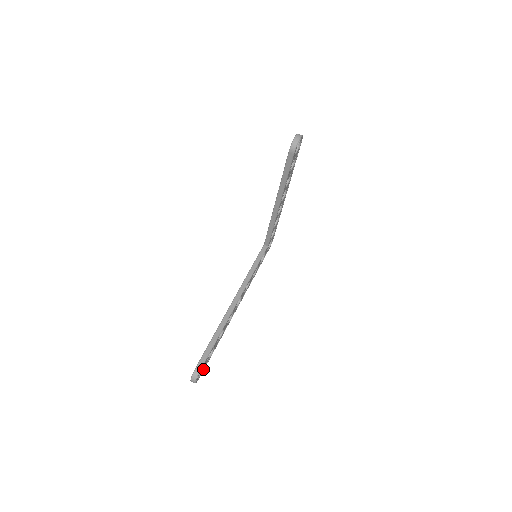
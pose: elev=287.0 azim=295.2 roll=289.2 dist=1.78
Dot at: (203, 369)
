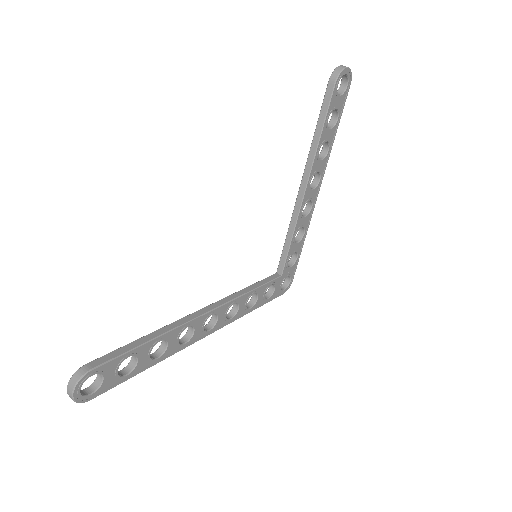
Dot at: (103, 389)
